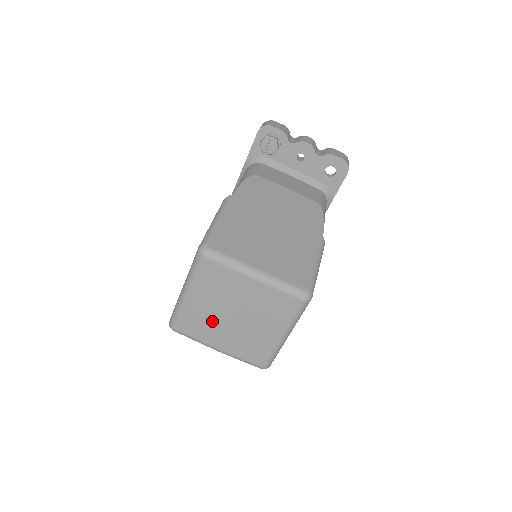
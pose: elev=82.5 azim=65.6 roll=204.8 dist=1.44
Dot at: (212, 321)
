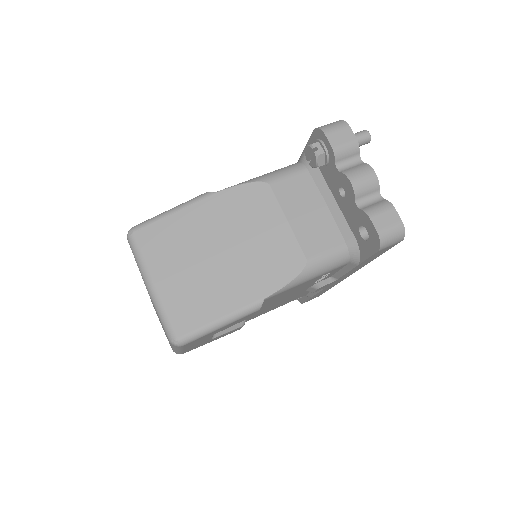
Dot at: occluded
